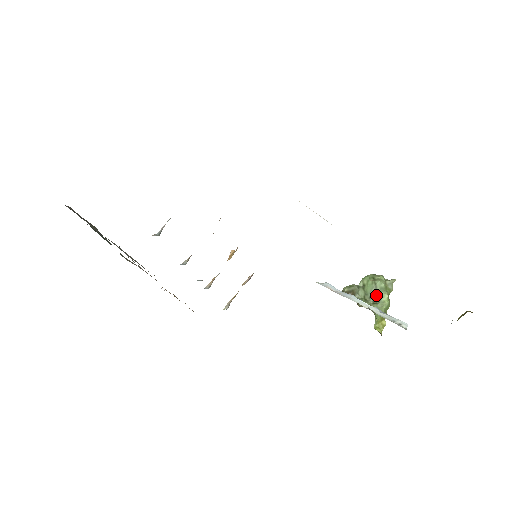
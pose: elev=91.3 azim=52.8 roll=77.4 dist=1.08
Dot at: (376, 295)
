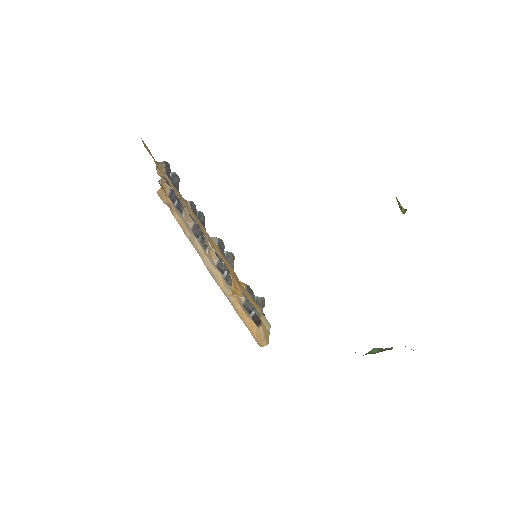
Dot at: (385, 350)
